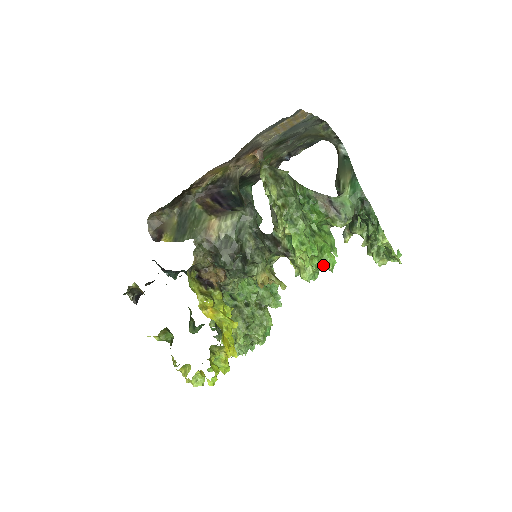
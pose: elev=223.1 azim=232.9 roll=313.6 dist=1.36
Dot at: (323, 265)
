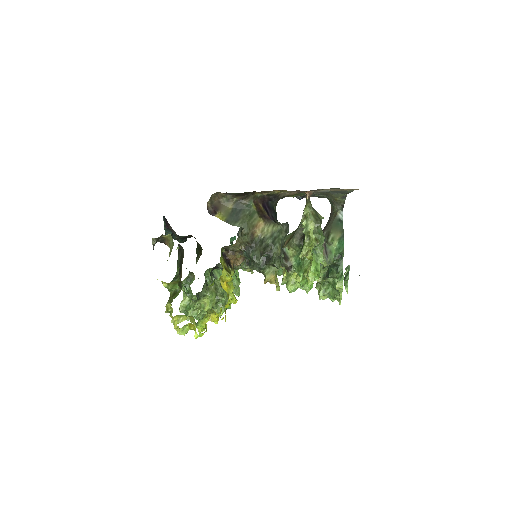
Dot at: (305, 286)
